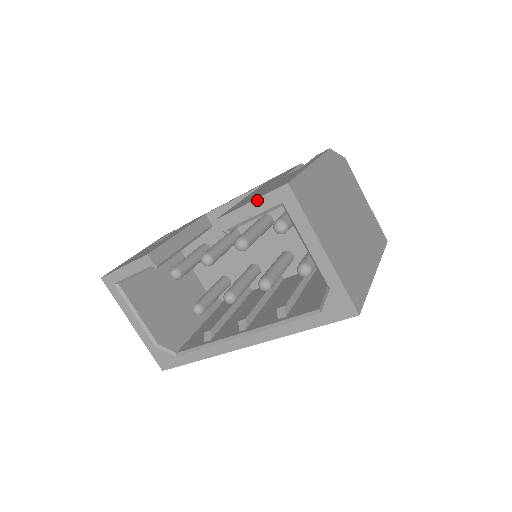
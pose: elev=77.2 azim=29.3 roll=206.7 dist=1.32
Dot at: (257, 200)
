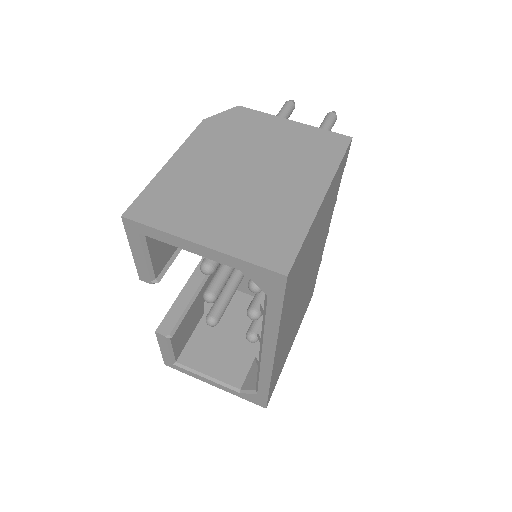
Dot at: (130, 245)
